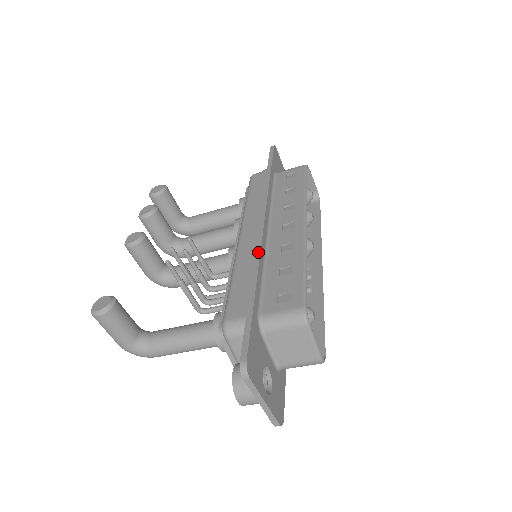
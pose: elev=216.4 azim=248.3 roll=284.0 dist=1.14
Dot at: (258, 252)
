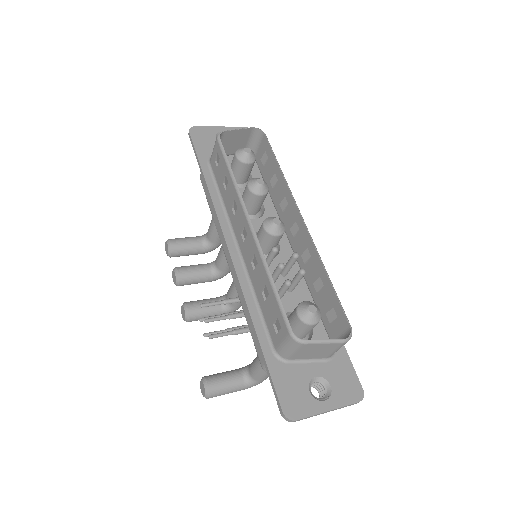
Dot at: (240, 288)
